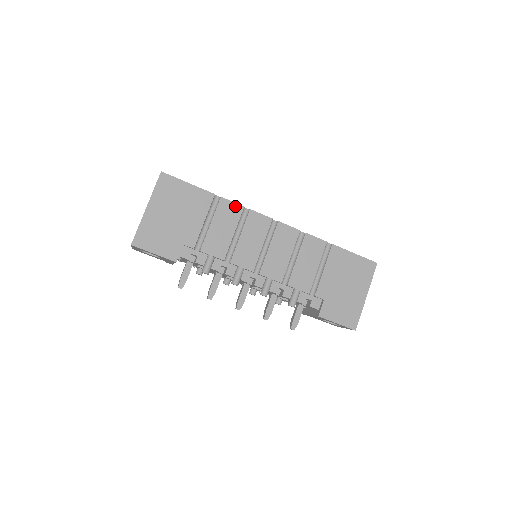
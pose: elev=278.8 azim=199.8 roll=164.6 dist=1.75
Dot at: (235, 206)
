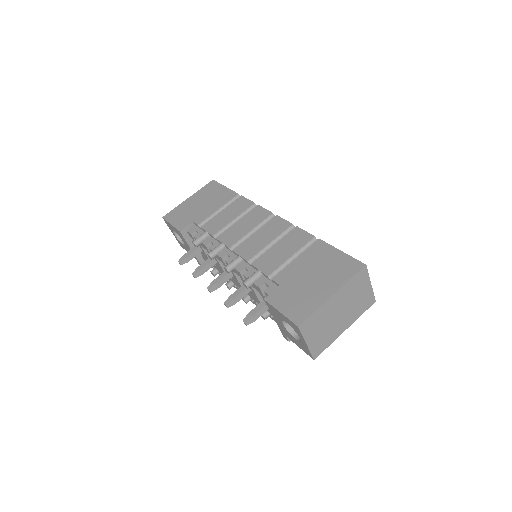
Dot at: (248, 202)
